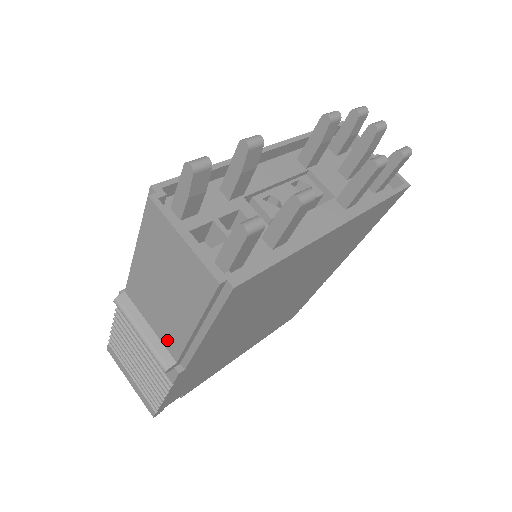
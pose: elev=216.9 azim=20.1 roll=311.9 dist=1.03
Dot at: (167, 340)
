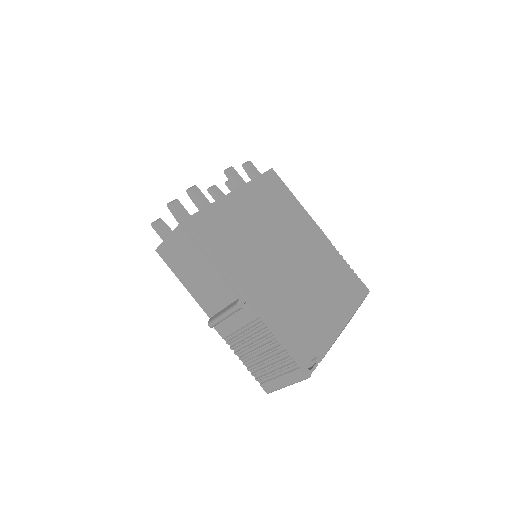
Dot at: (227, 296)
